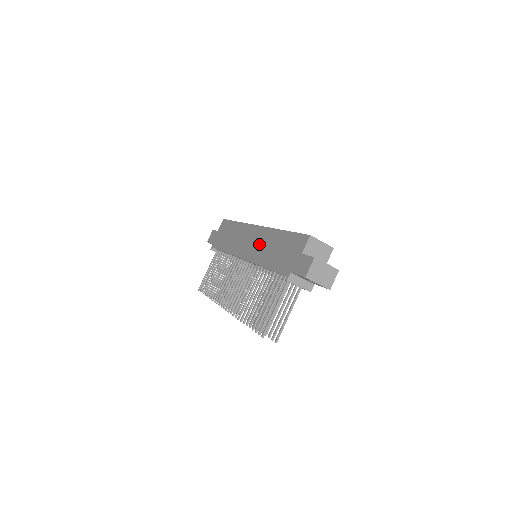
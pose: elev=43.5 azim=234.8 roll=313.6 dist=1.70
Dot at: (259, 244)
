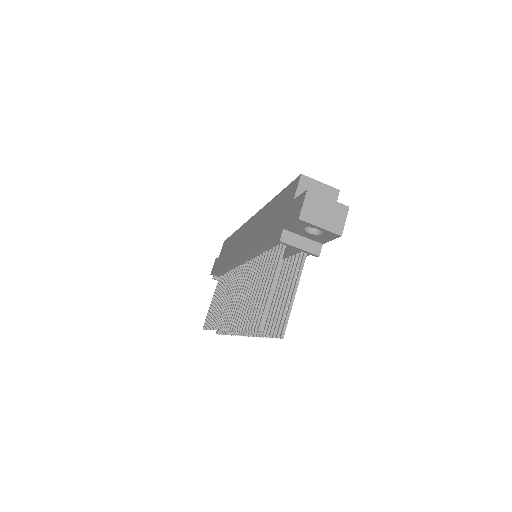
Dot at: (253, 232)
